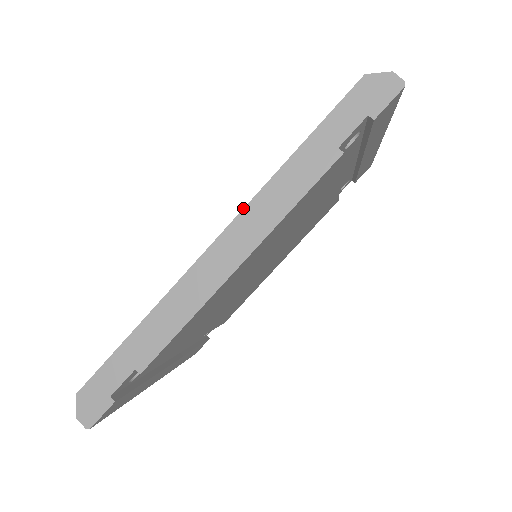
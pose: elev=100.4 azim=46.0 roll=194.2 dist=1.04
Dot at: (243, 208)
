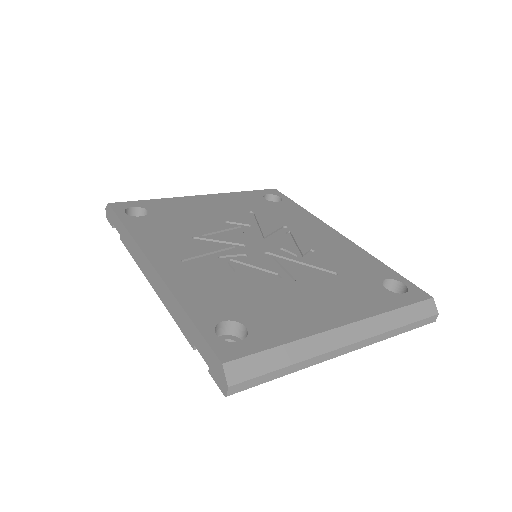
Dot at: (164, 281)
